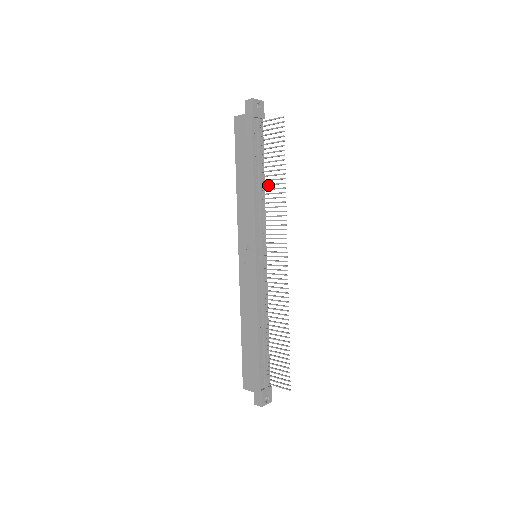
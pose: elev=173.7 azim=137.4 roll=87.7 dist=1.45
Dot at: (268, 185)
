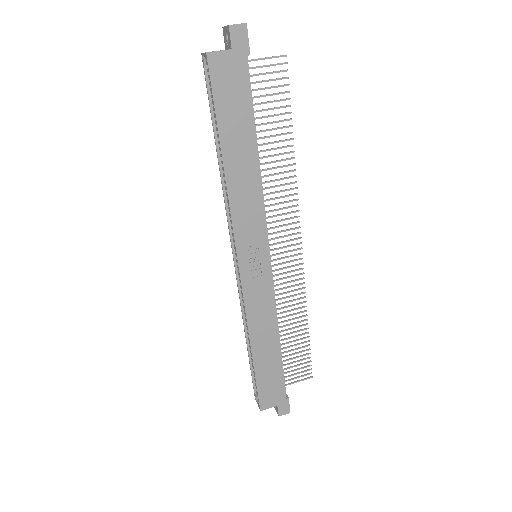
Dot at: (264, 157)
